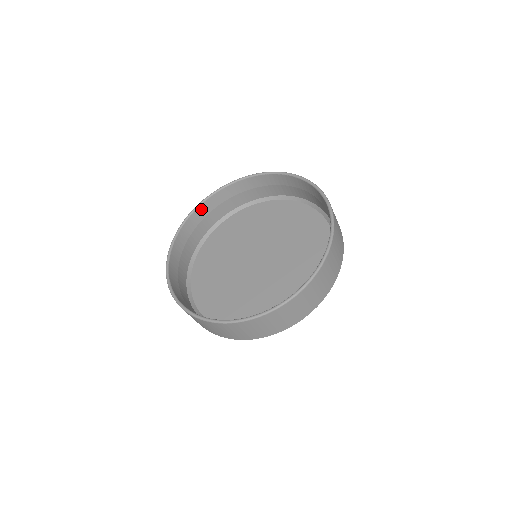
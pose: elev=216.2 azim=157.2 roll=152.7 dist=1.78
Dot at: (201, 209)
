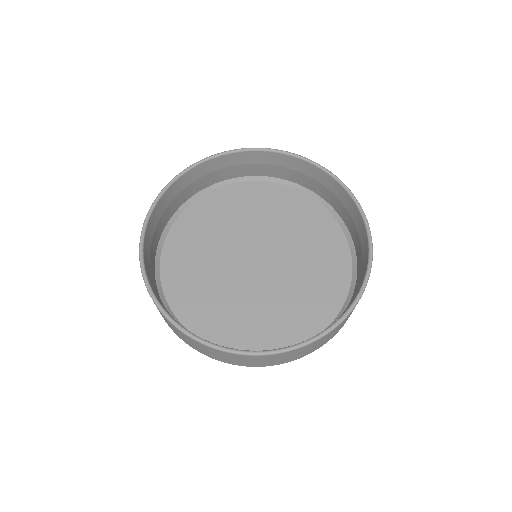
Dot at: (274, 156)
